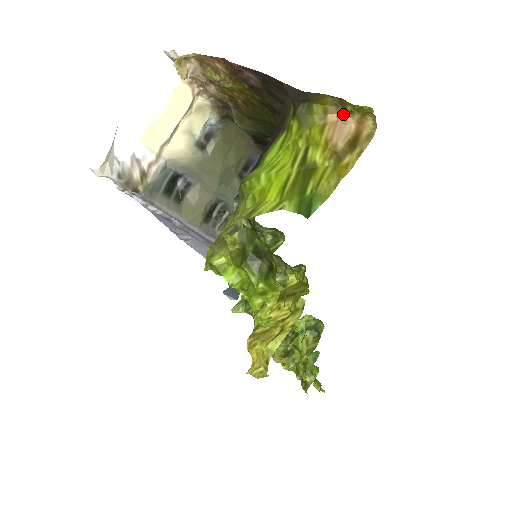
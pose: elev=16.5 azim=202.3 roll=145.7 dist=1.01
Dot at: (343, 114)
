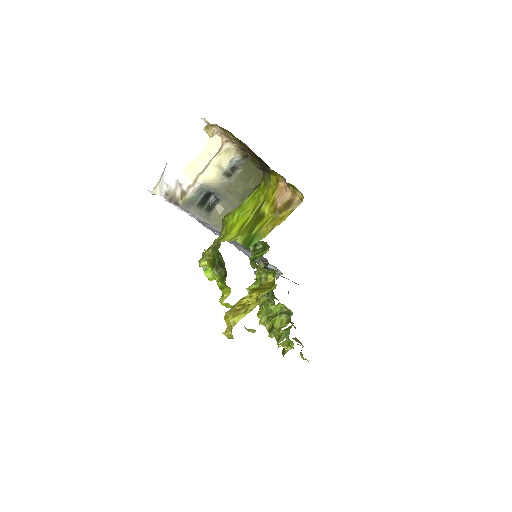
Dot at: (286, 184)
